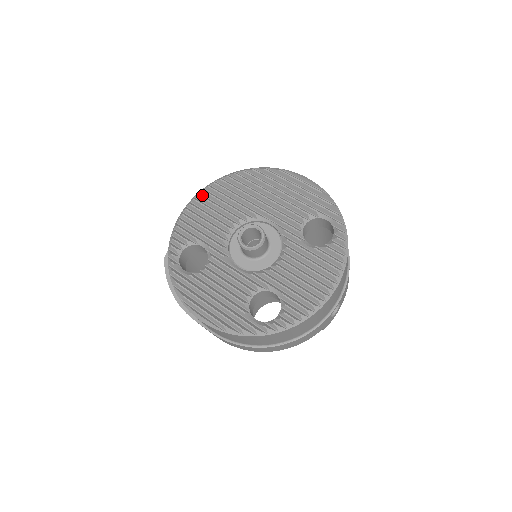
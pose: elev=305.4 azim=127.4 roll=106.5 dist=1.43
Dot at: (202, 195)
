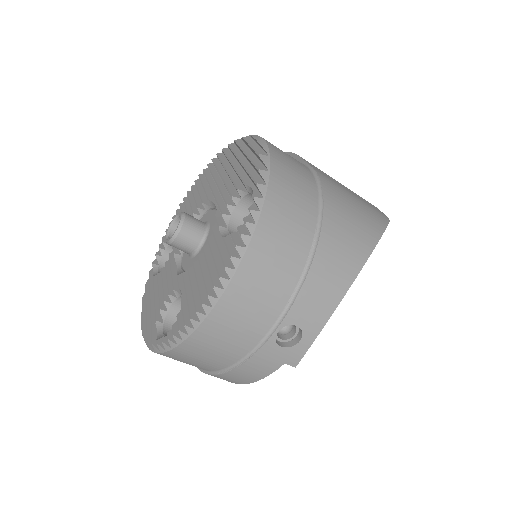
Dot at: (195, 186)
